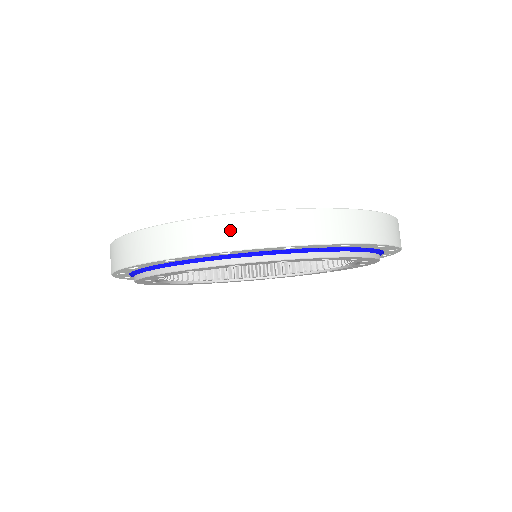
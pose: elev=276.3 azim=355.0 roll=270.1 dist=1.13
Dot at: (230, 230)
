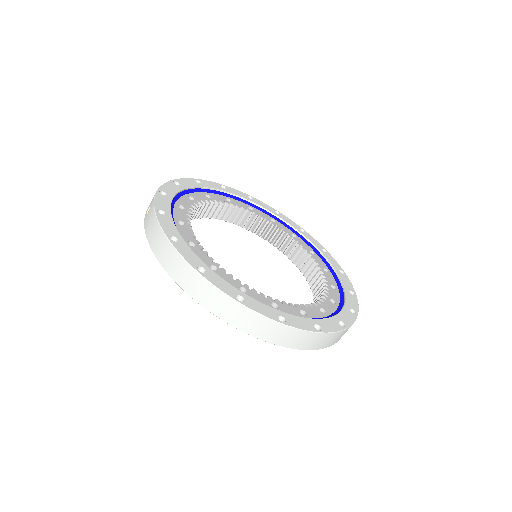
Dot at: (282, 334)
